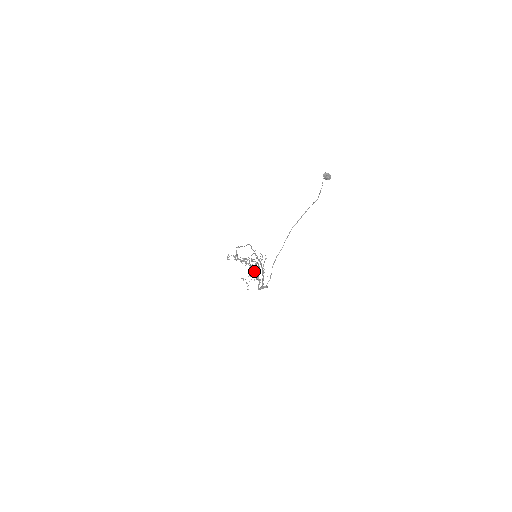
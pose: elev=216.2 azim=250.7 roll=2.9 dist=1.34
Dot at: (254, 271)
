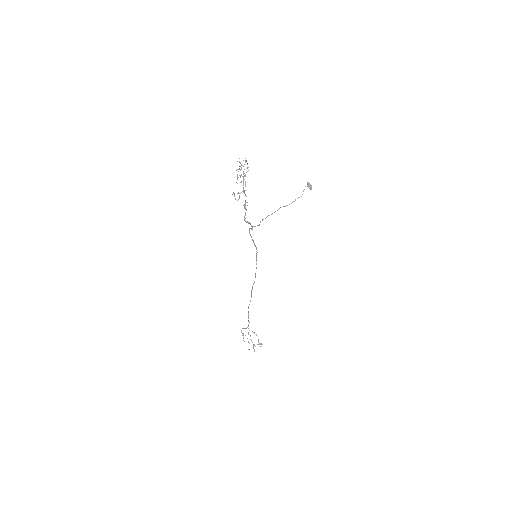
Dot at: (241, 182)
